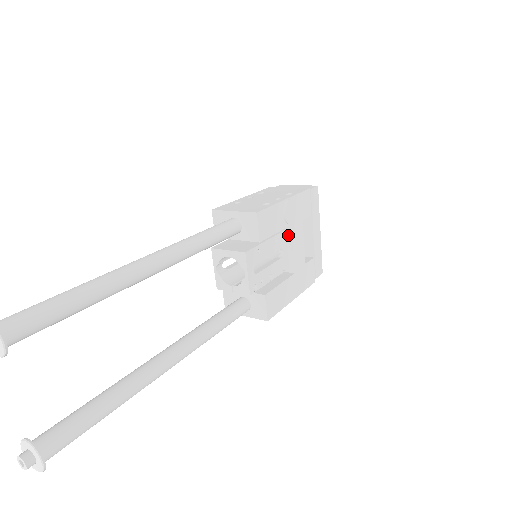
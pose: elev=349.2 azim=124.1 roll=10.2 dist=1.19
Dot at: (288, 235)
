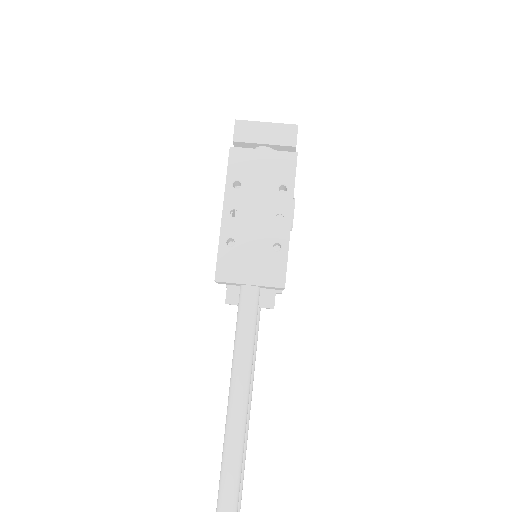
Dot at: occluded
